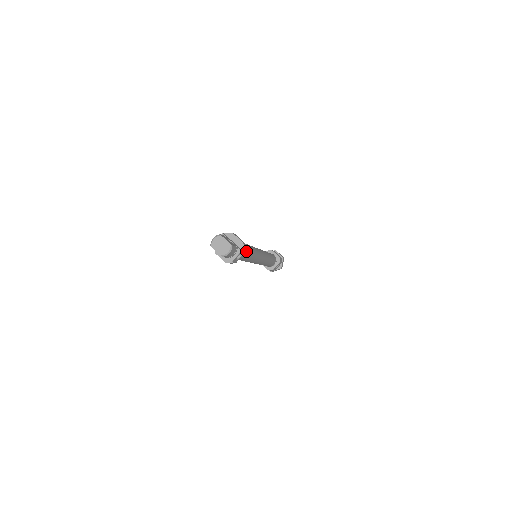
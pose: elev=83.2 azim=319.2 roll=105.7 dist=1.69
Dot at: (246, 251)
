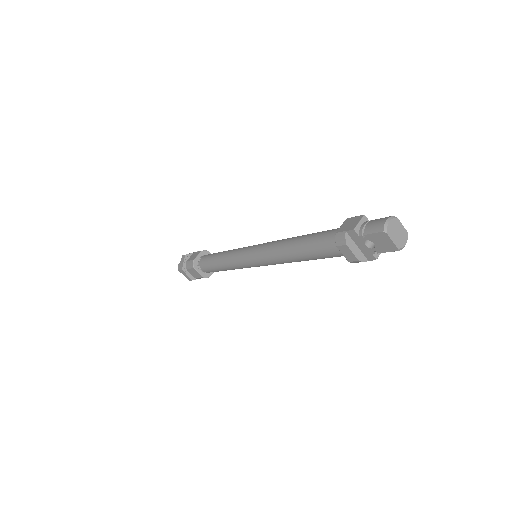
Dot at: occluded
